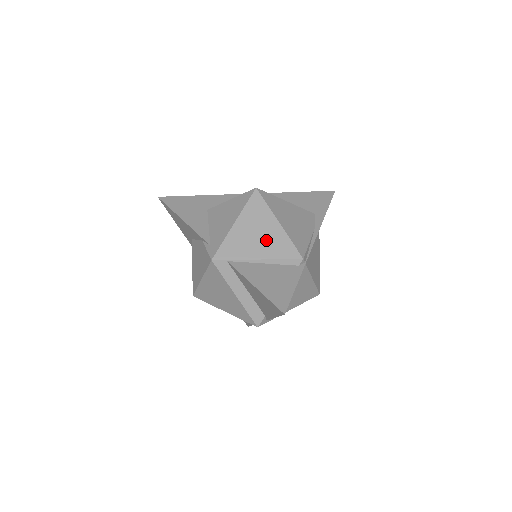
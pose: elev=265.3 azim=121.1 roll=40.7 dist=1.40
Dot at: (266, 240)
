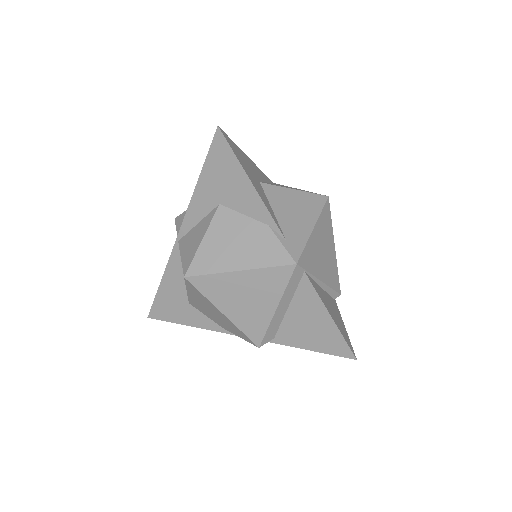
Dot at: (327, 261)
